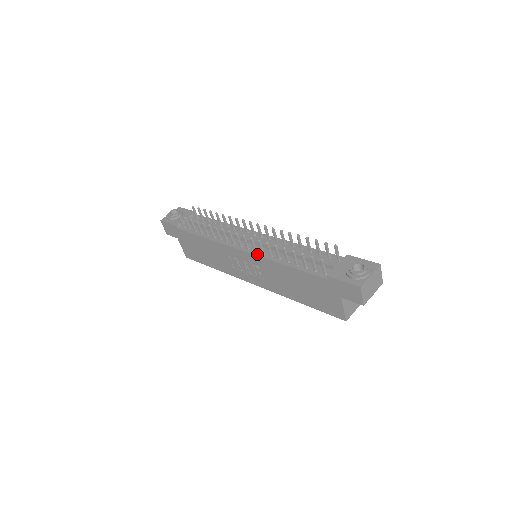
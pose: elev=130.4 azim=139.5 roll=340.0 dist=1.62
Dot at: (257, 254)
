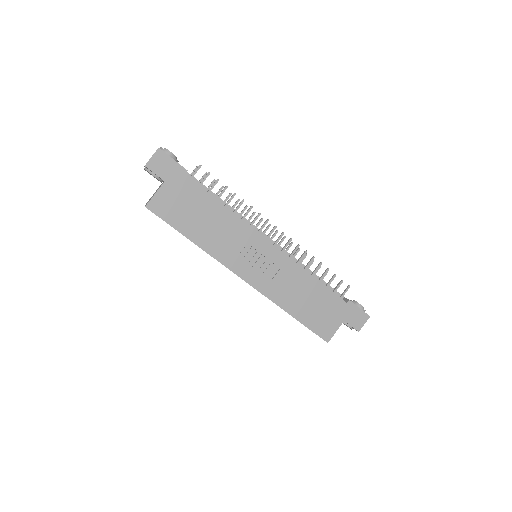
Dot at: occluded
